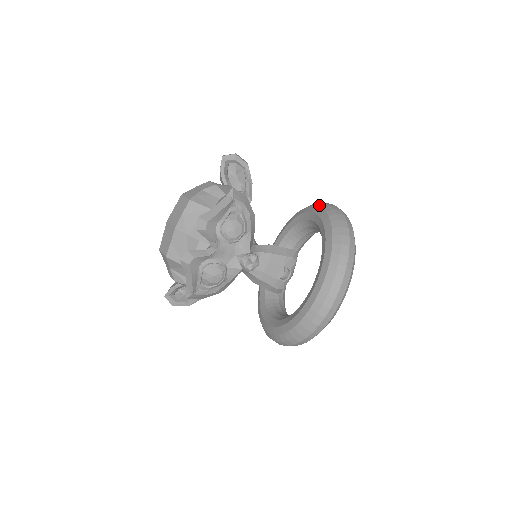
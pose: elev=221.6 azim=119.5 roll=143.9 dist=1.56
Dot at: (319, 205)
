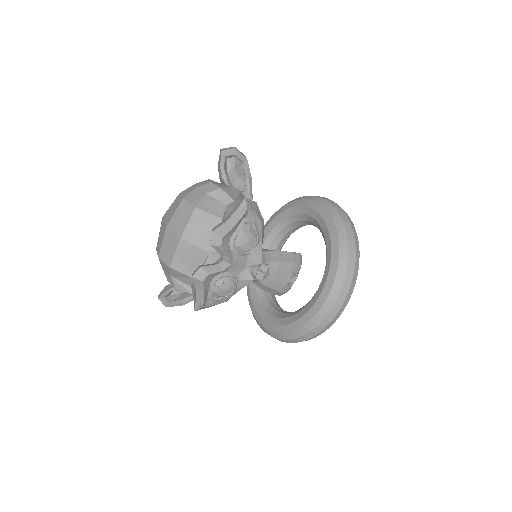
Dot at: (317, 201)
